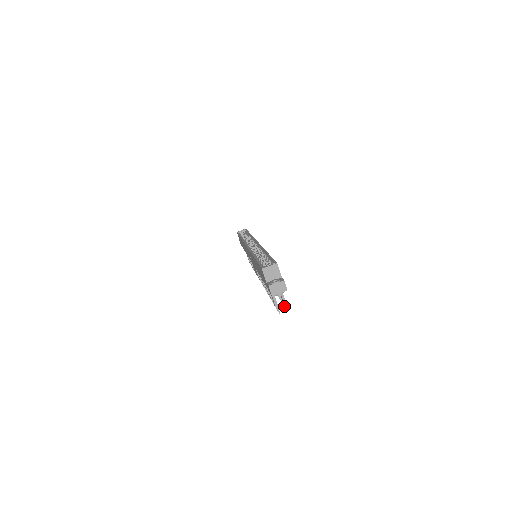
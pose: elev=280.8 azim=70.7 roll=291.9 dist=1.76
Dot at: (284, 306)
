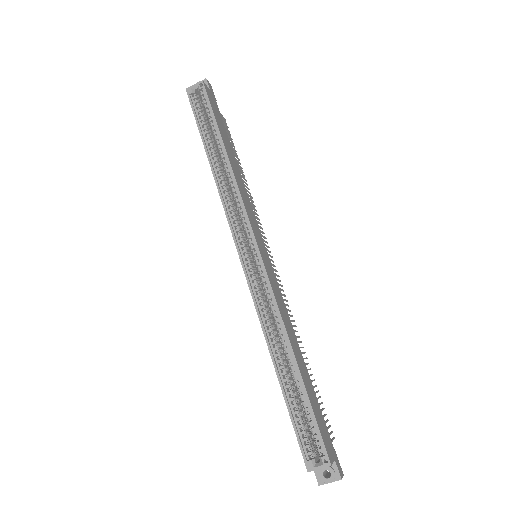
Dot at: (325, 415)
